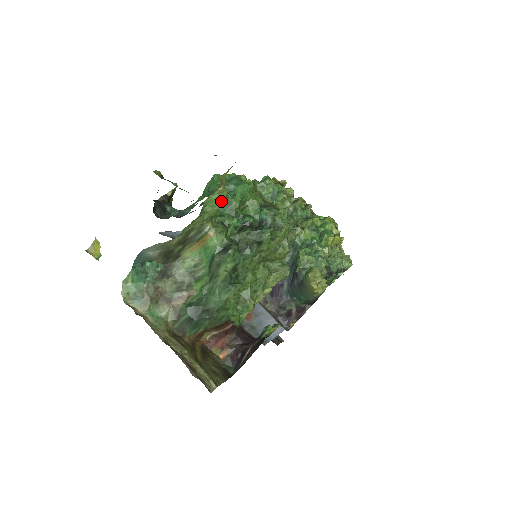
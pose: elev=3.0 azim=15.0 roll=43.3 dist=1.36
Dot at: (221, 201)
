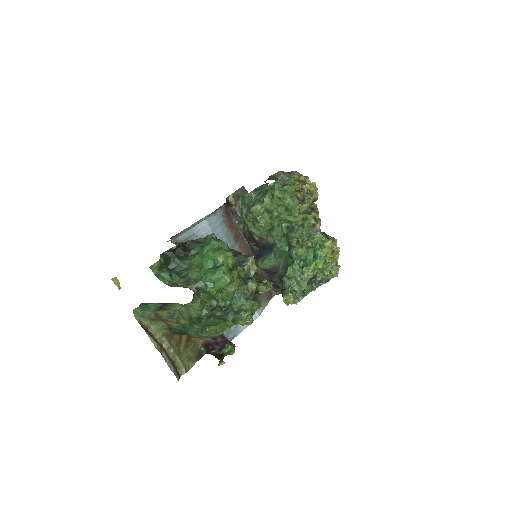
Dot at: occluded
